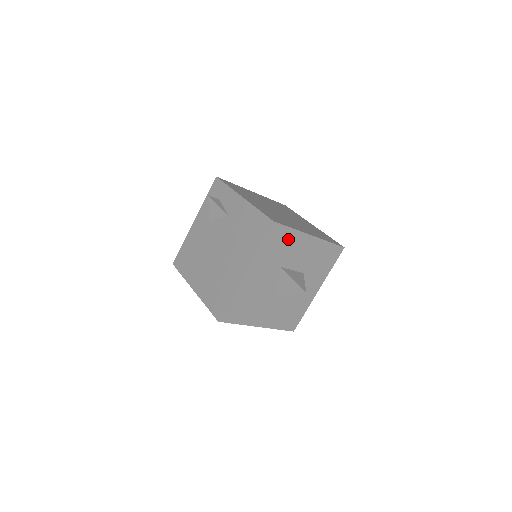
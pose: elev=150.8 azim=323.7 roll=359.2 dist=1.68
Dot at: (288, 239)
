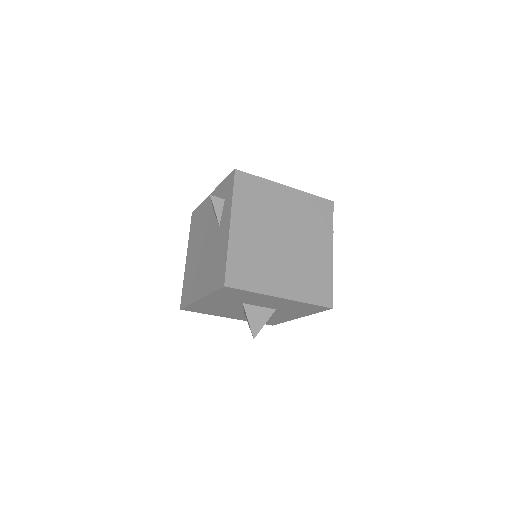
Dot at: (249, 295)
